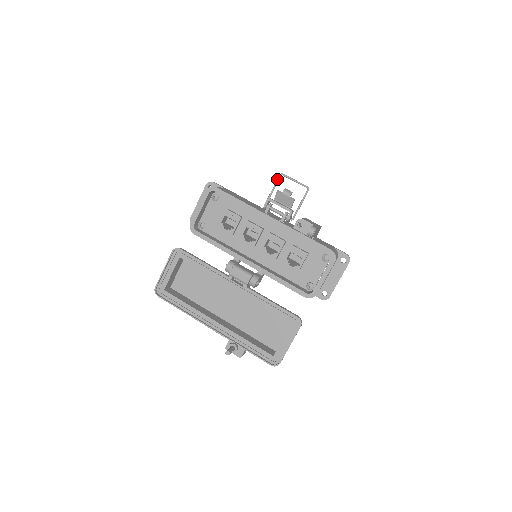
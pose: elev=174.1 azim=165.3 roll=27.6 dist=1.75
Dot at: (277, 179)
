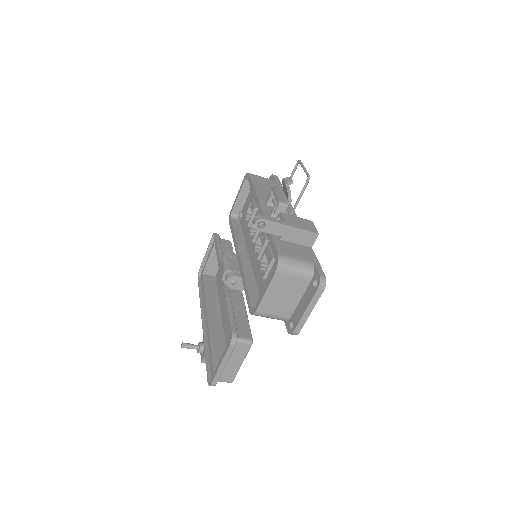
Dot at: (294, 167)
